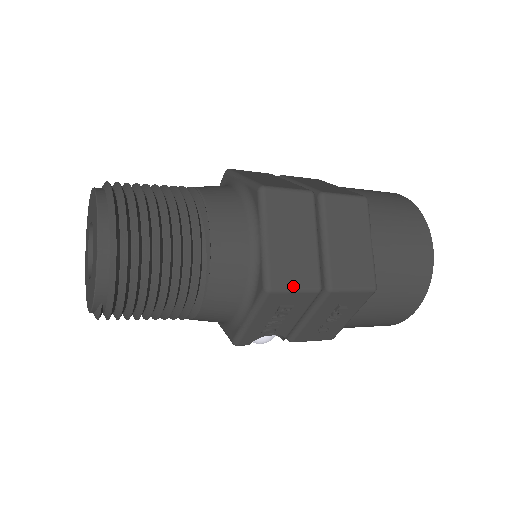
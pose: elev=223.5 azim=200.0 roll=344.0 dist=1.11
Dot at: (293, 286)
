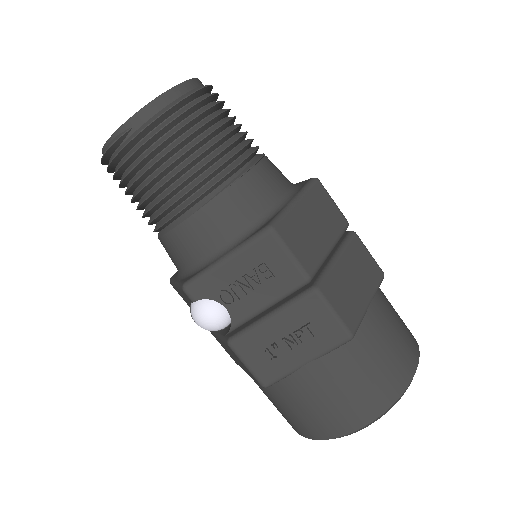
Dot at: (292, 249)
